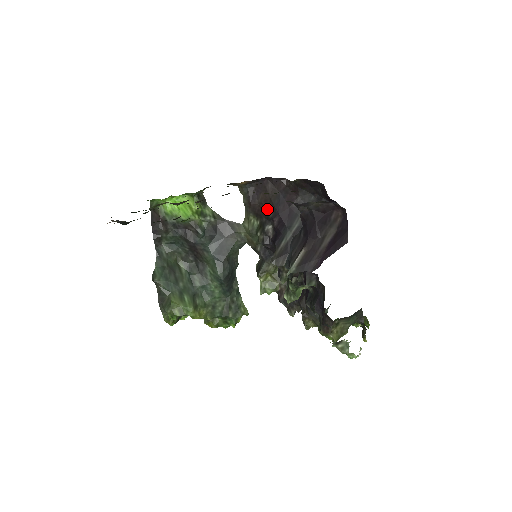
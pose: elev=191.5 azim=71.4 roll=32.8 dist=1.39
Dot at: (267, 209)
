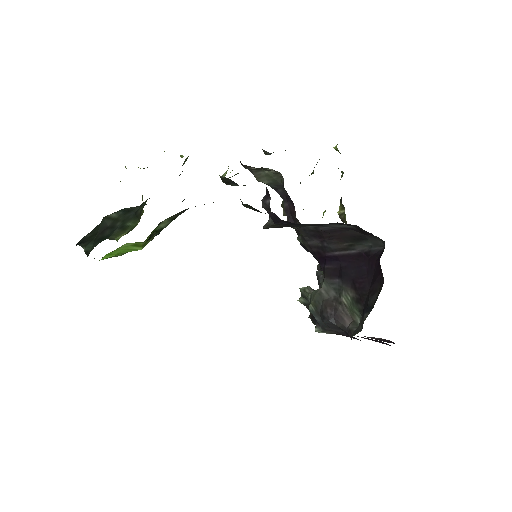
Dot at: occluded
